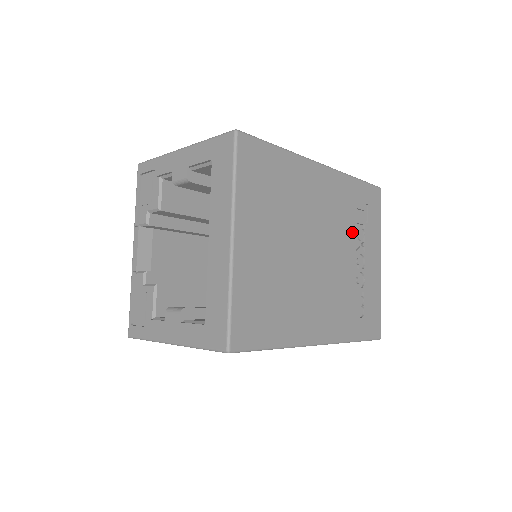
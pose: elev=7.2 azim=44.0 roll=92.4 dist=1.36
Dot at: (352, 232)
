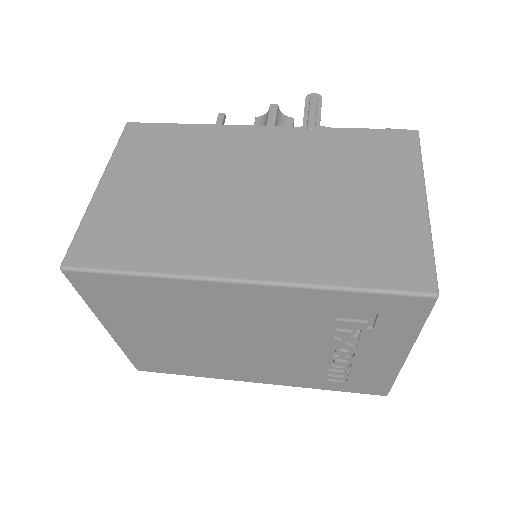
Dot at: (323, 334)
